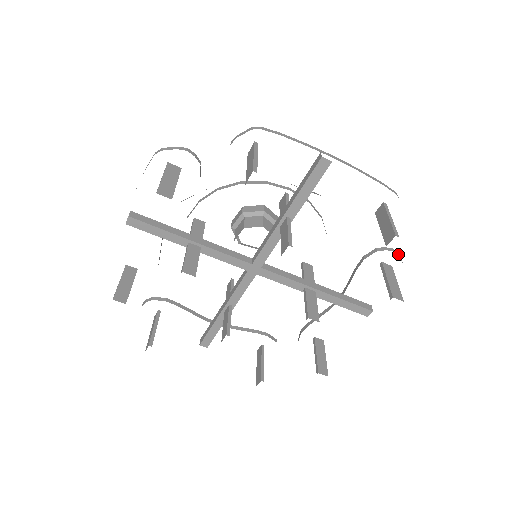
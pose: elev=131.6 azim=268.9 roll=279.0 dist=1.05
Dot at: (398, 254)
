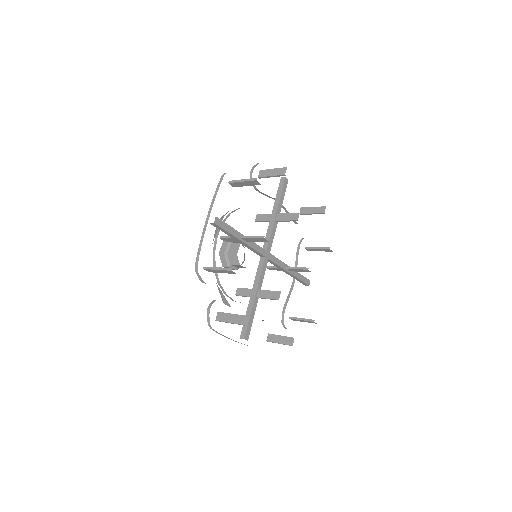
Dot at: occluded
